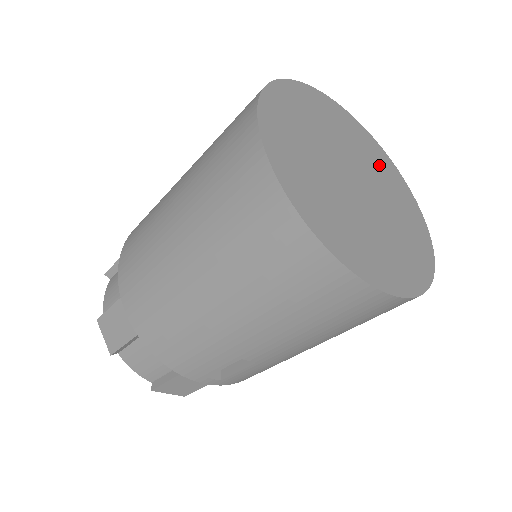
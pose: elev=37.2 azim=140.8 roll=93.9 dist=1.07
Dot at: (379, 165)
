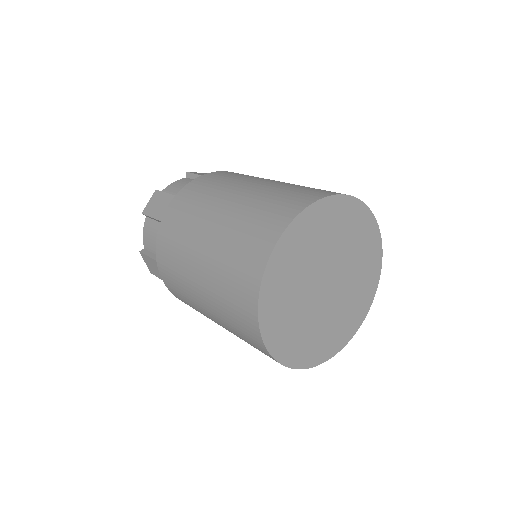
Dot at: (326, 230)
